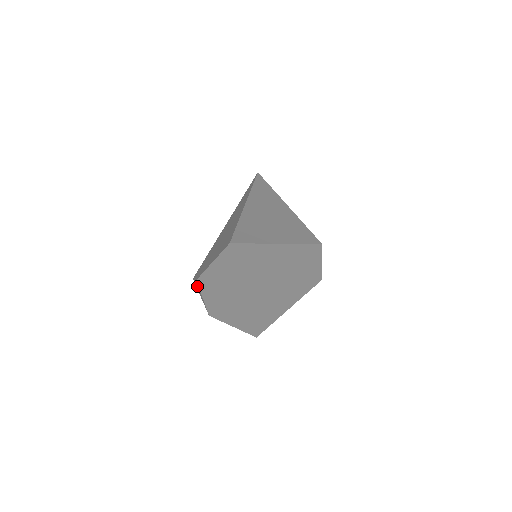
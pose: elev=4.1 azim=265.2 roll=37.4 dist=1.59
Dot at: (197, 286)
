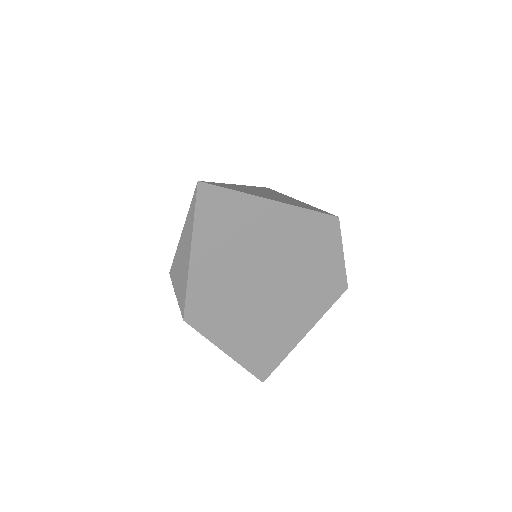
Dot at: occluded
